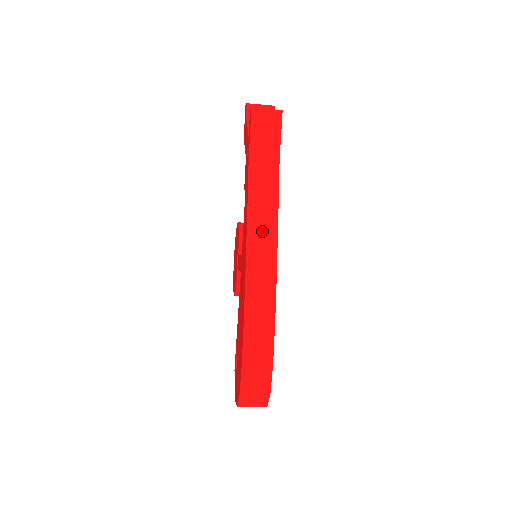
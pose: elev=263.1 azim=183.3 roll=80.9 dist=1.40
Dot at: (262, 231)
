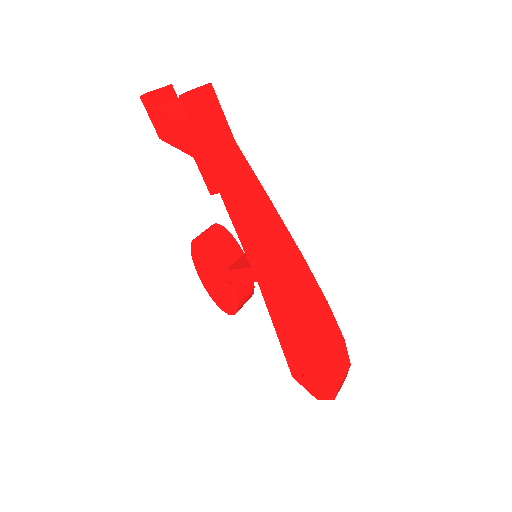
Dot at: (270, 223)
